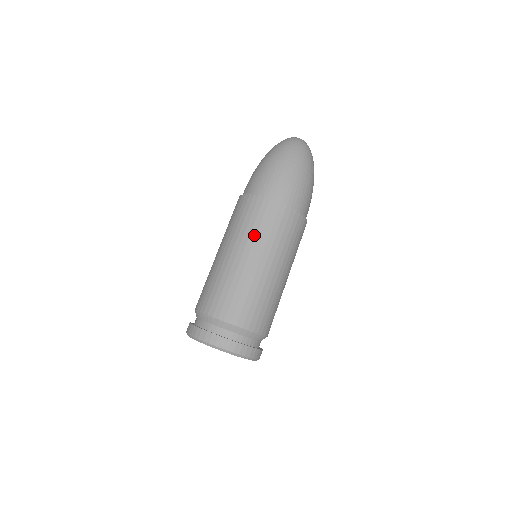
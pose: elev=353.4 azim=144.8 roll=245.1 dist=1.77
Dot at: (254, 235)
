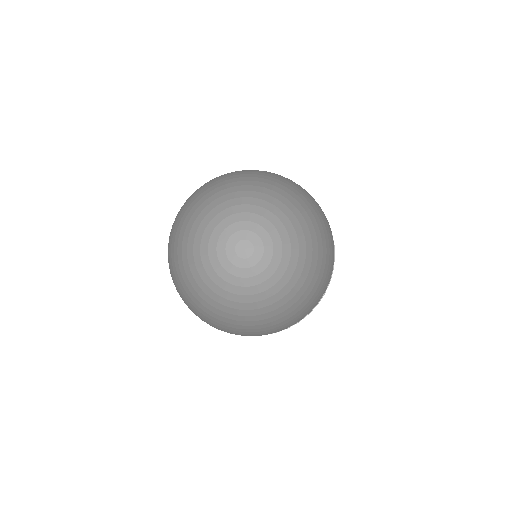
Dot at: occluded
